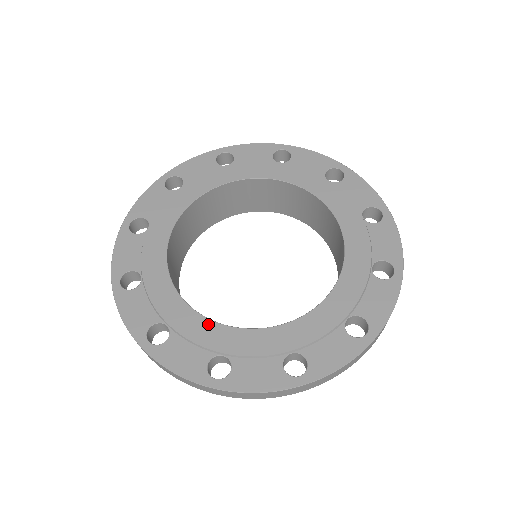
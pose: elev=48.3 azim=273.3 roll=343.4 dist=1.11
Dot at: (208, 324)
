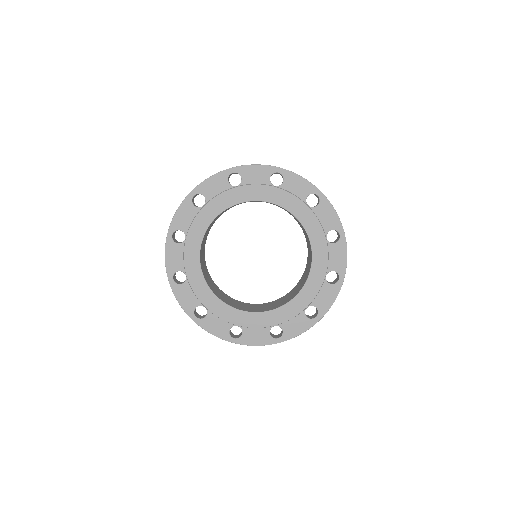
Dot at: (229, 309)
